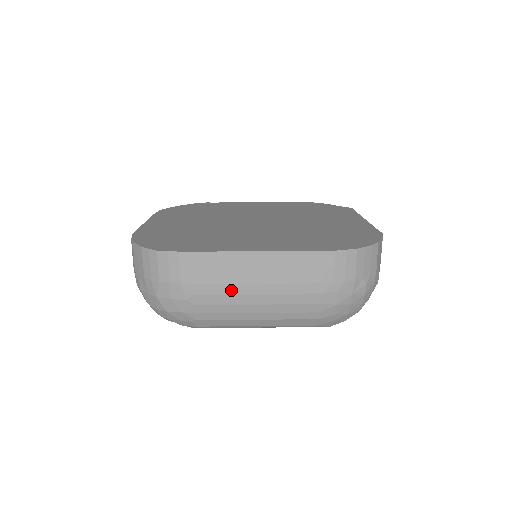
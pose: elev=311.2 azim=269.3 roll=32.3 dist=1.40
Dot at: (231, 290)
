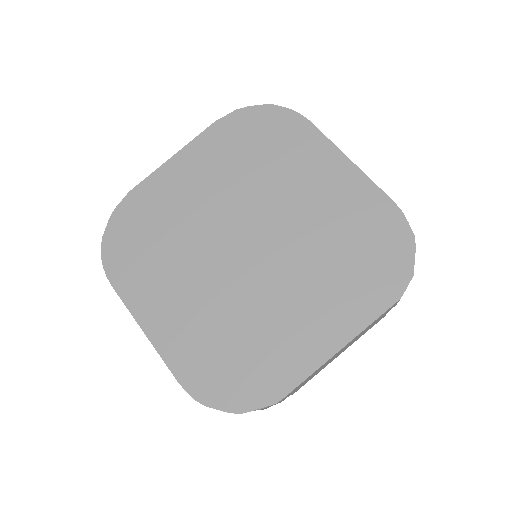
Dot at: occluded
